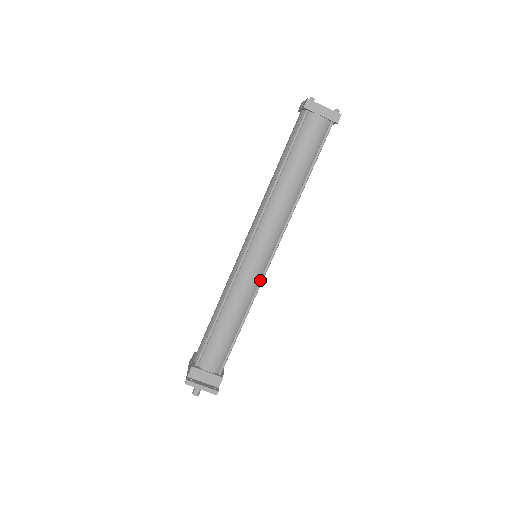
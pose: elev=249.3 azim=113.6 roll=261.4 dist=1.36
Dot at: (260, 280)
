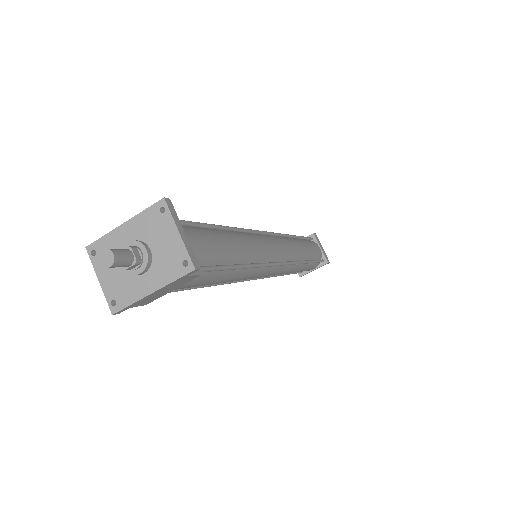
Dot at: (270, 262)
